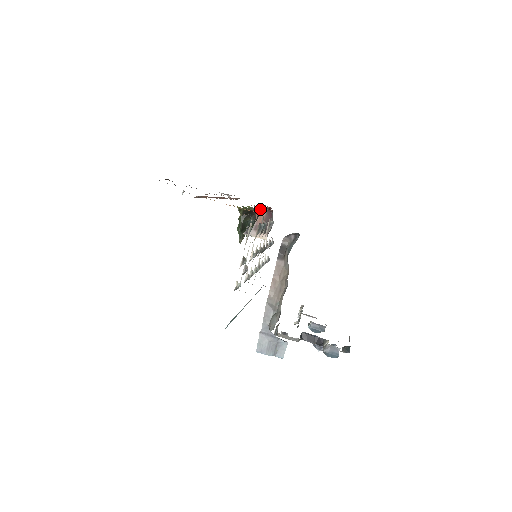
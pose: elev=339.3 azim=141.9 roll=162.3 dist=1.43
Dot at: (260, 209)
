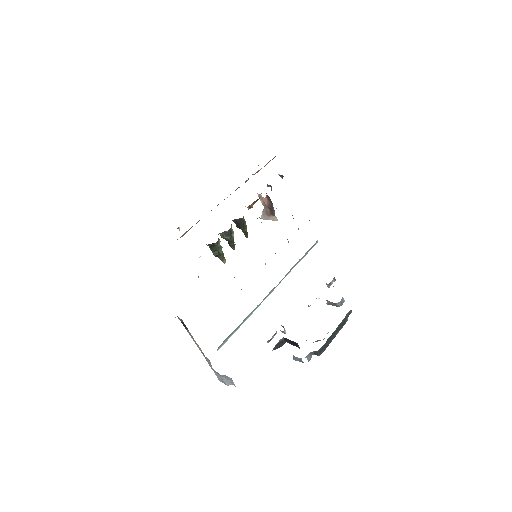
Dot at: (249, 206)
